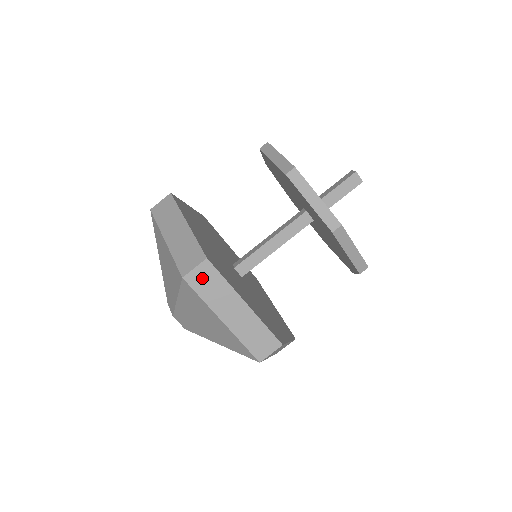
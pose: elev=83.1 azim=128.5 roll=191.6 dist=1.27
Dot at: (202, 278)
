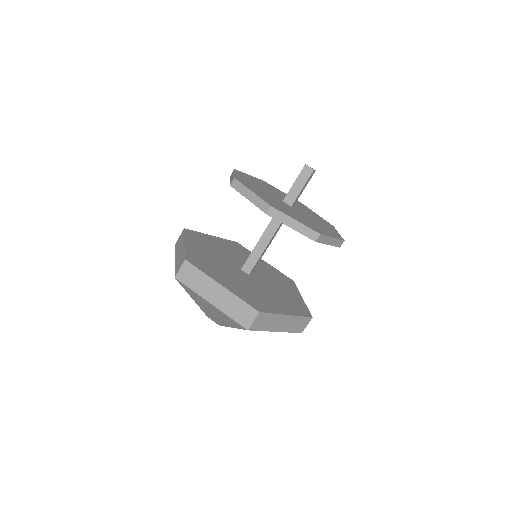
Dot at: (187, 274)
